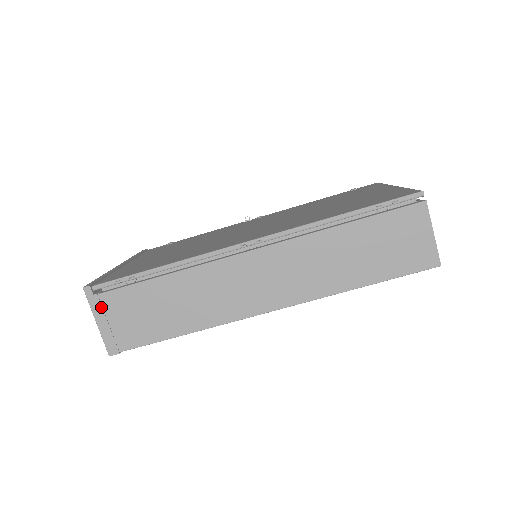
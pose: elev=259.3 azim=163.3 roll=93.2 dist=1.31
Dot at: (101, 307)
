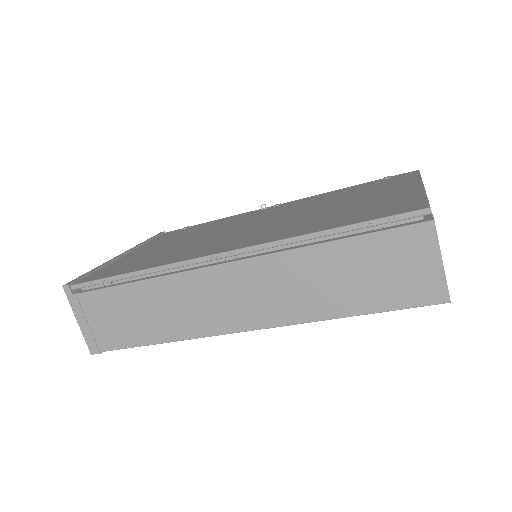
Dot at: (80, 307)
